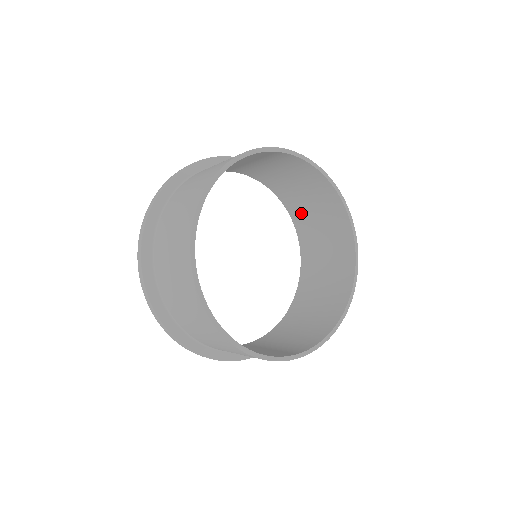
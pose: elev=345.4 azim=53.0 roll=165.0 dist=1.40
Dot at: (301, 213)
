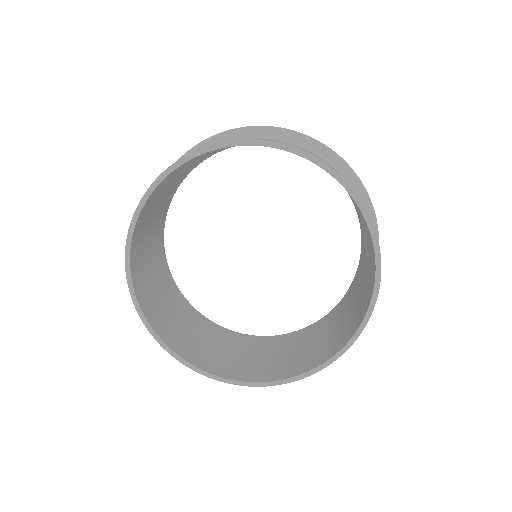
Dot at: occluded
